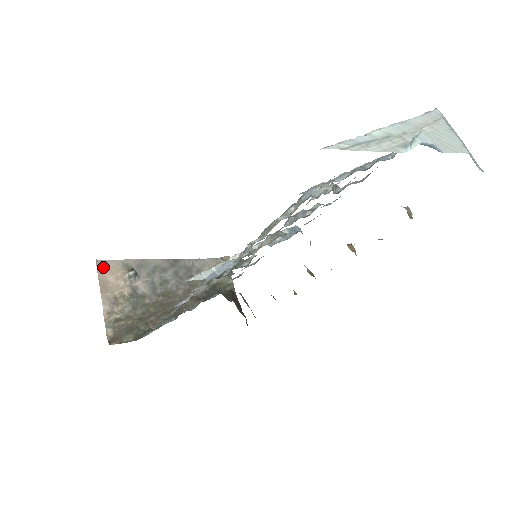
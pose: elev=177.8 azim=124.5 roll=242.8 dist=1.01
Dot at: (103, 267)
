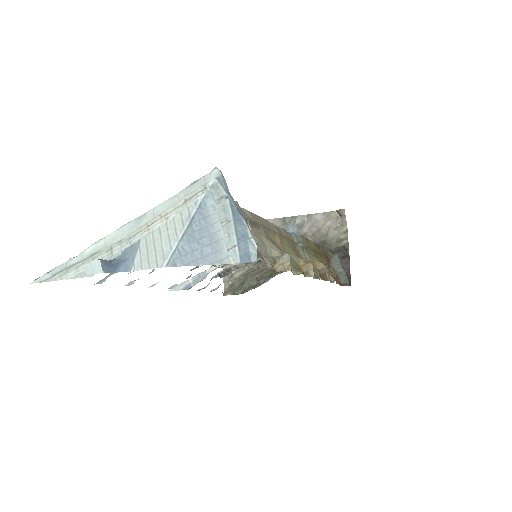
Dot at: occluded
